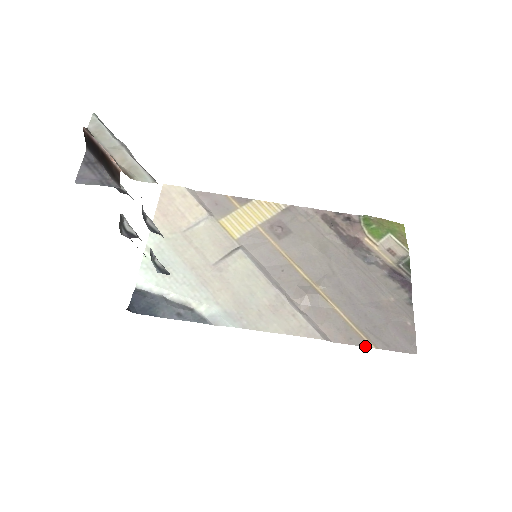
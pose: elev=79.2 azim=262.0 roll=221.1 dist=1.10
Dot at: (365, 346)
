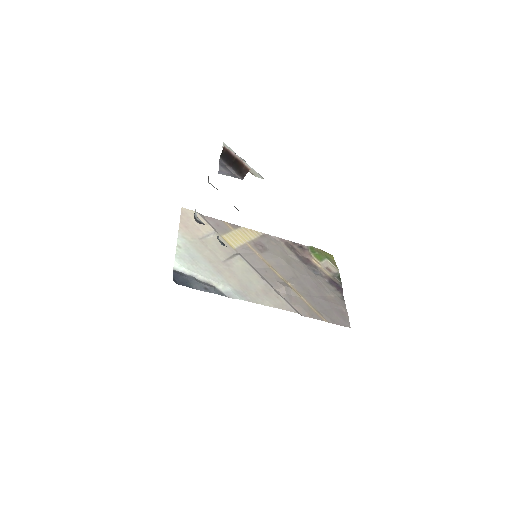
Dot at: (321, 320)
